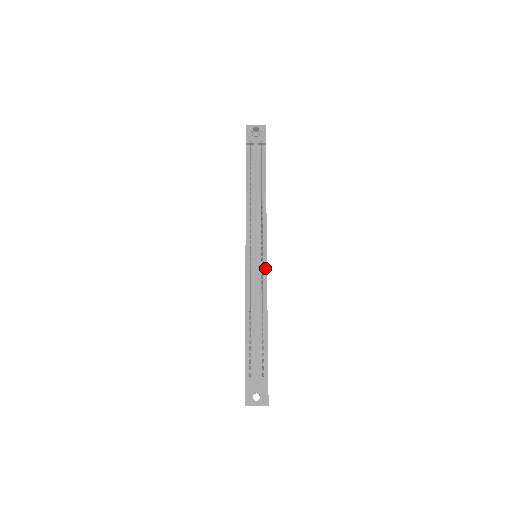
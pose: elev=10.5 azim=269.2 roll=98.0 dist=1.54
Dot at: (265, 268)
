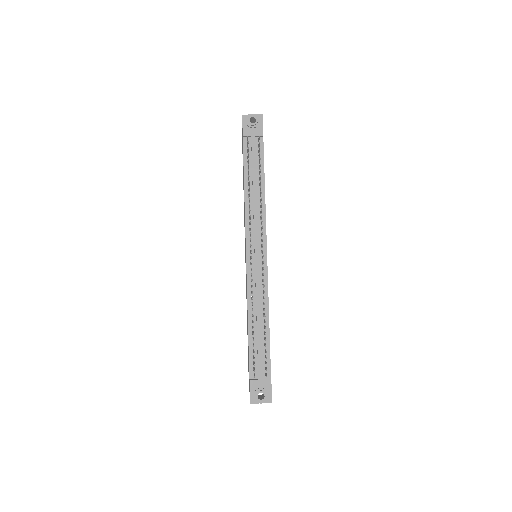
Dot at: (266, 271)
